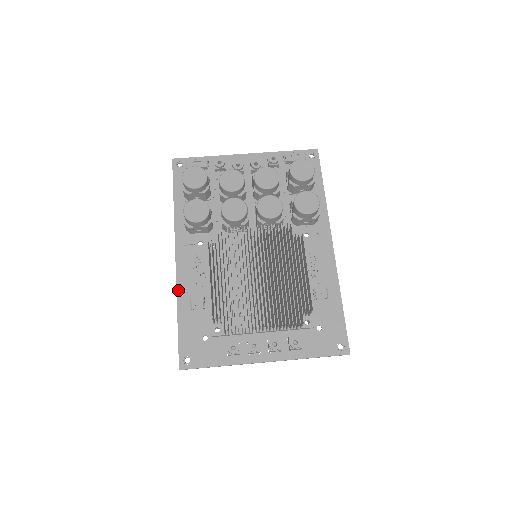
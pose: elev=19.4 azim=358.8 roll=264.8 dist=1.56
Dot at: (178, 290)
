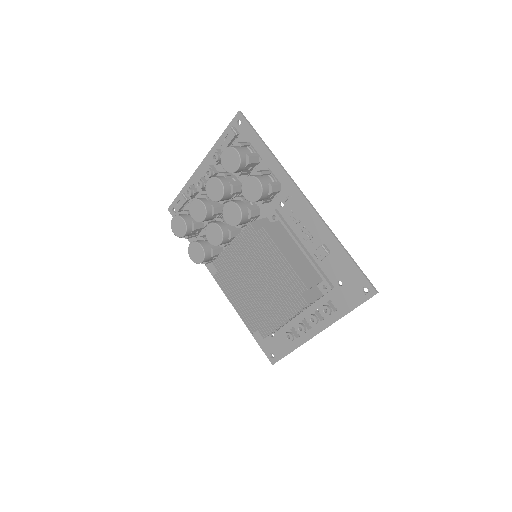
Dot at: occluded
